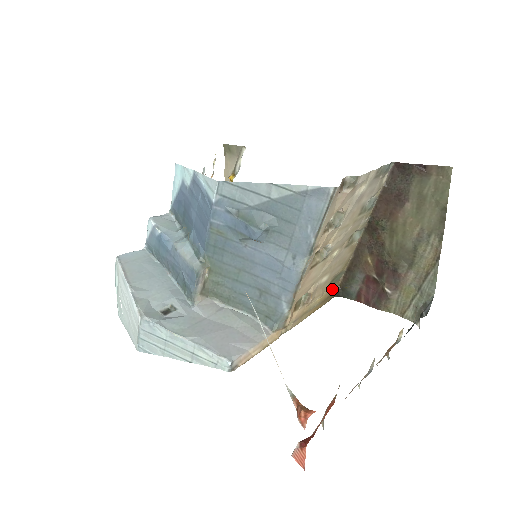
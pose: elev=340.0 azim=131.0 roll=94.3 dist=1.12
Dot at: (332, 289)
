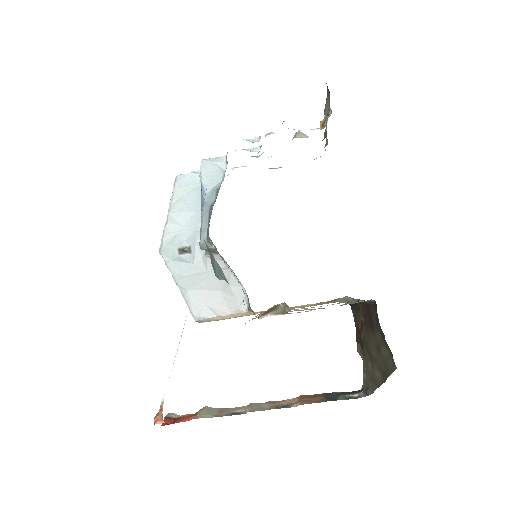
Dot at: occluded
